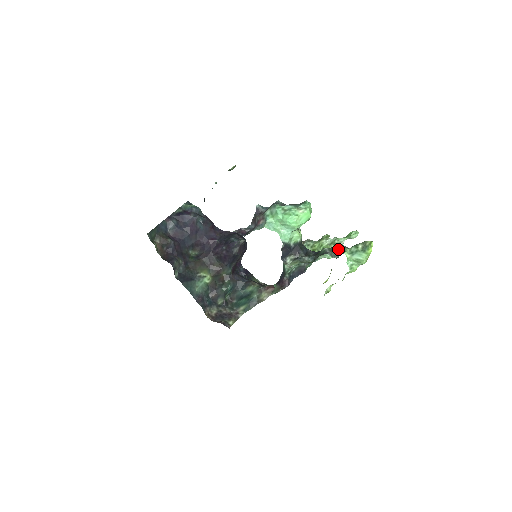
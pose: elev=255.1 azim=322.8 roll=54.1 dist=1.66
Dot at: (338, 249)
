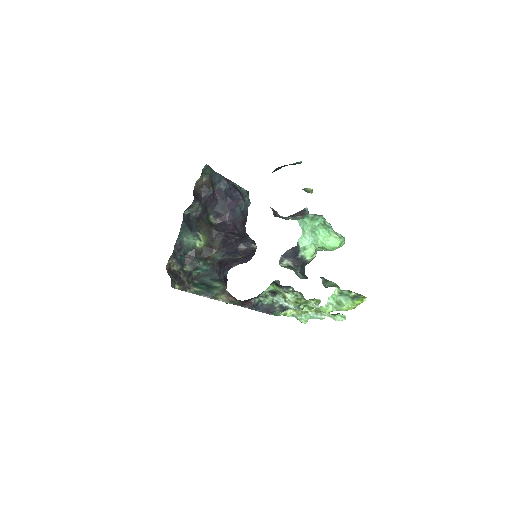
Dot at: (333, 283)
